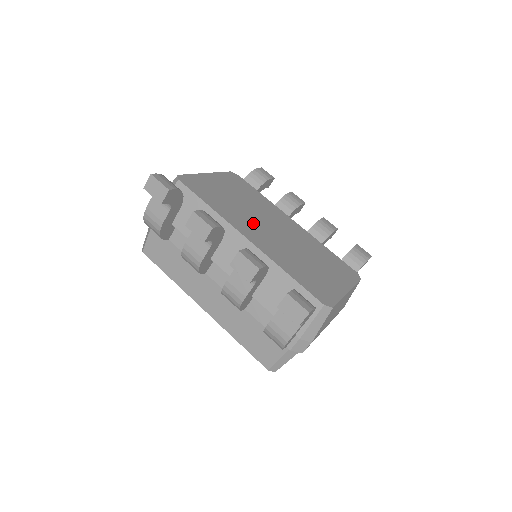
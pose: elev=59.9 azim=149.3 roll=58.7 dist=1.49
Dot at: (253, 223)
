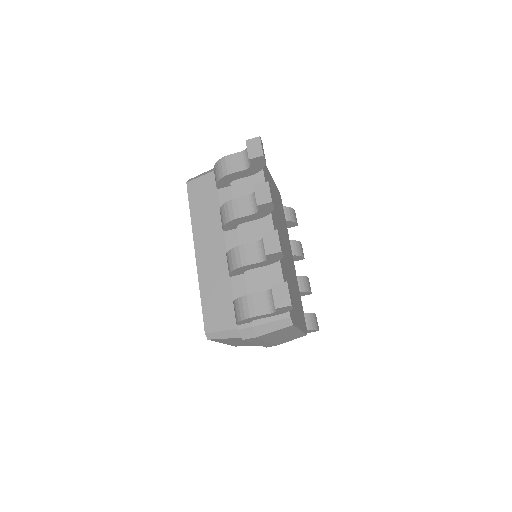
Dot at: (279, 231)
